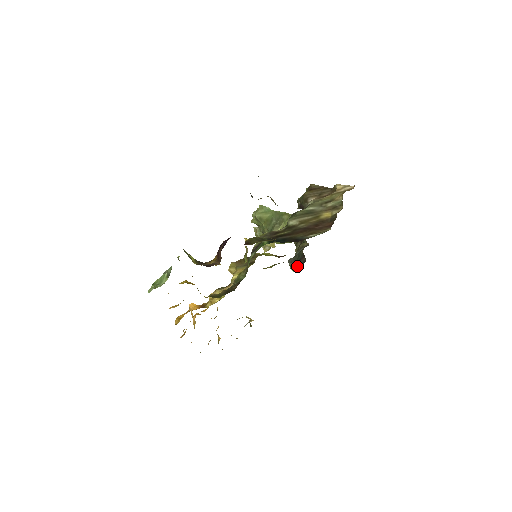
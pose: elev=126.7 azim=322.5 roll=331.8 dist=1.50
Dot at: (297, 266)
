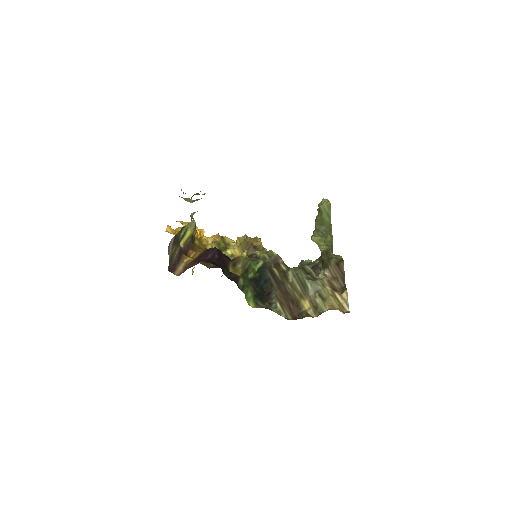
Dot at: occluded
